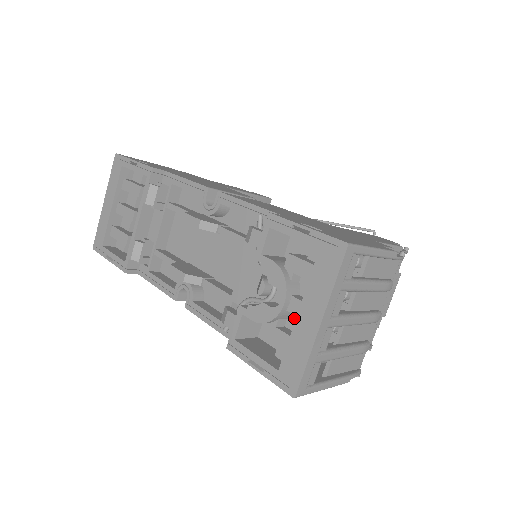
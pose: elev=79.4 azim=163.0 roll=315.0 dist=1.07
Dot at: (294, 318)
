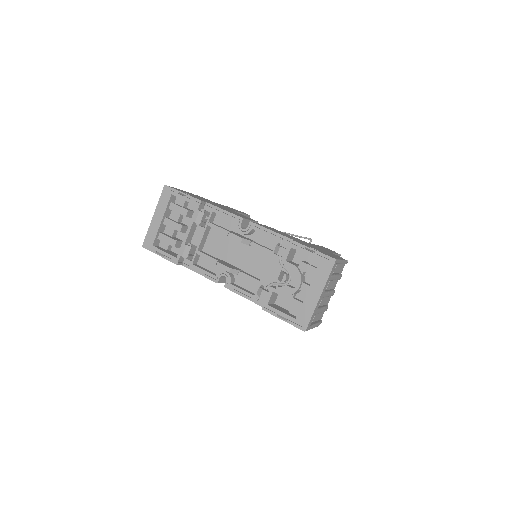
Dot at: (301, 293)
